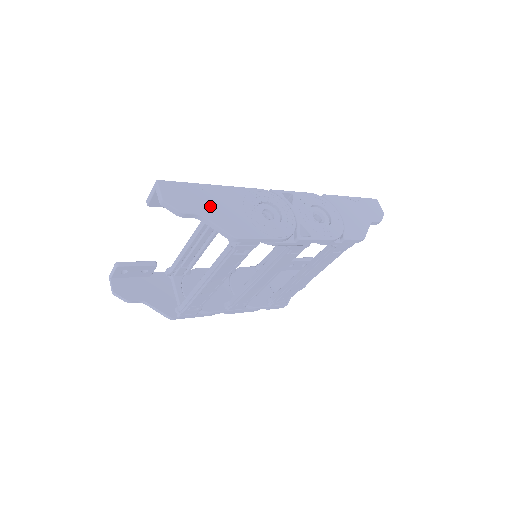
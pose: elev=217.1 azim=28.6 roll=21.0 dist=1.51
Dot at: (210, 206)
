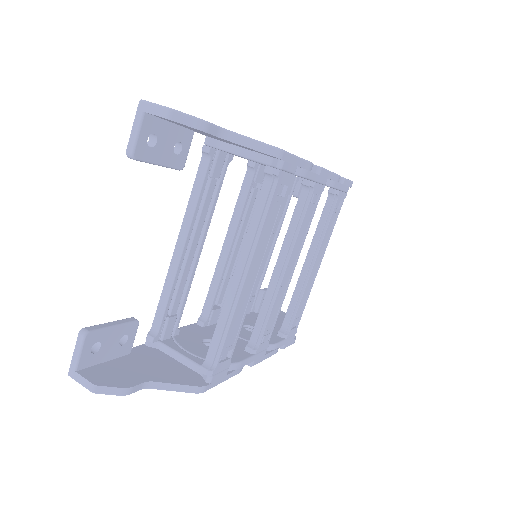
Dot at: occluded
